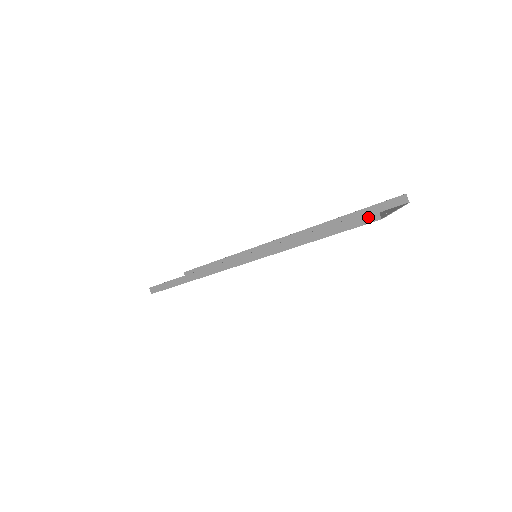
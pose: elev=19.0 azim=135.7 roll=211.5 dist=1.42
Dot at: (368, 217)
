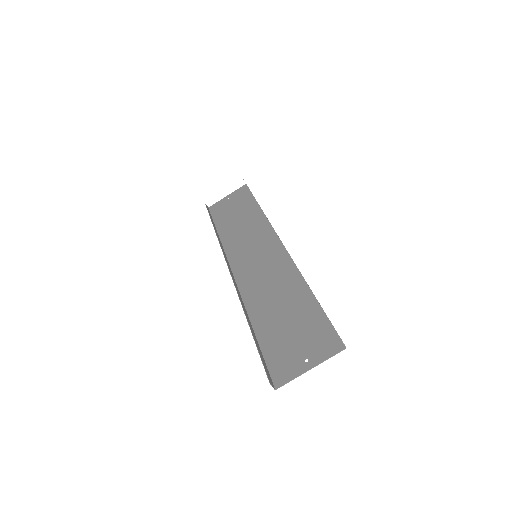
Dot at: (268, 377)
